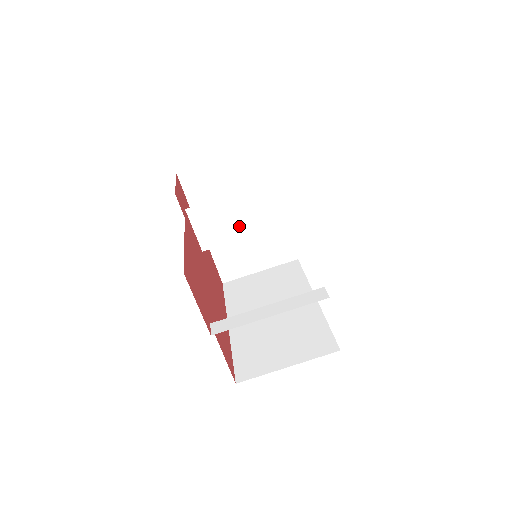
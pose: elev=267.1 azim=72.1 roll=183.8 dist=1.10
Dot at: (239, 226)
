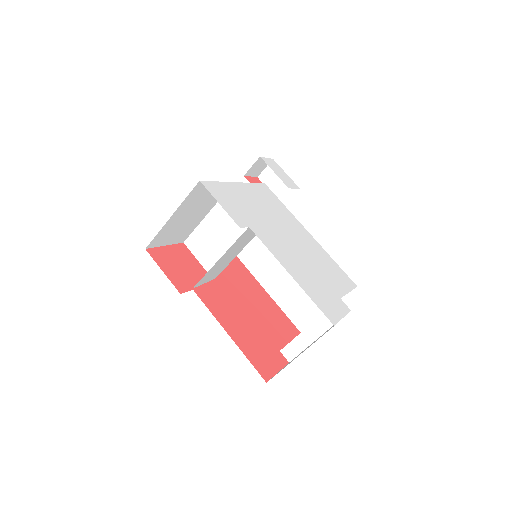
Dot at: (232, 256)
